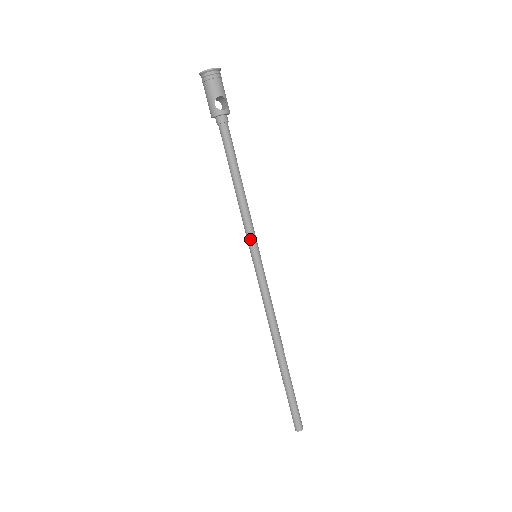
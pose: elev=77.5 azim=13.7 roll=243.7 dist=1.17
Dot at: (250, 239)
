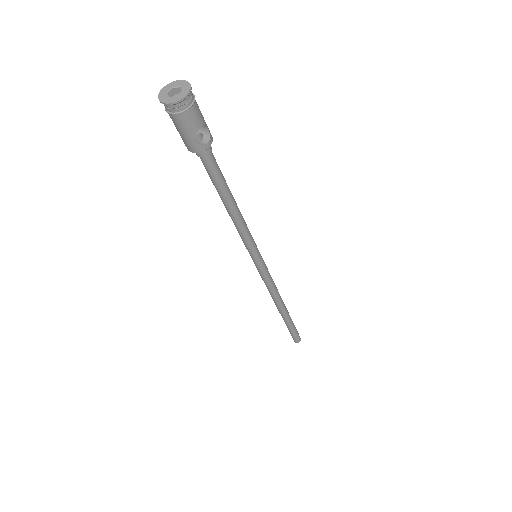
Dot at: (251, 249)
